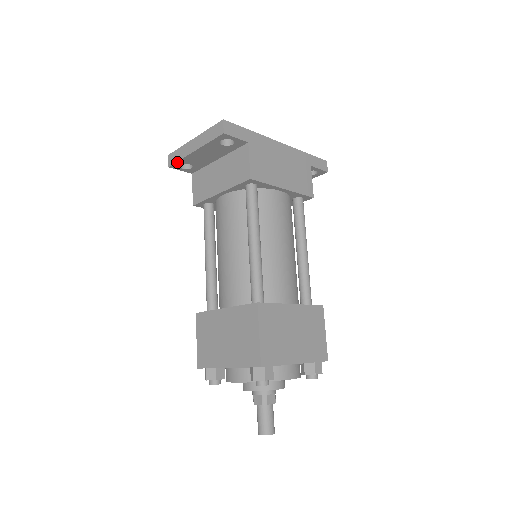
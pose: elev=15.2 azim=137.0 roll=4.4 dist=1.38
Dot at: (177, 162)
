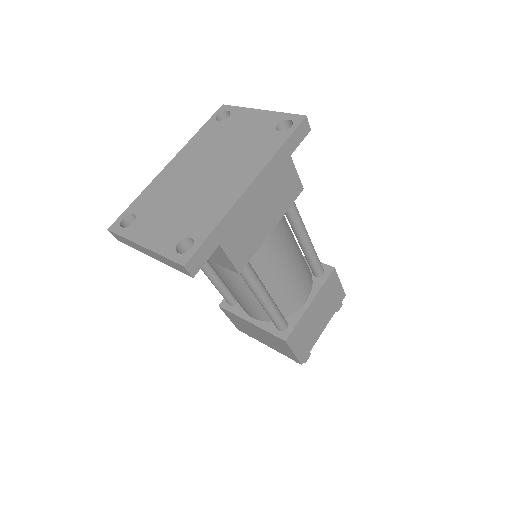
Dot at: (129, 245)
